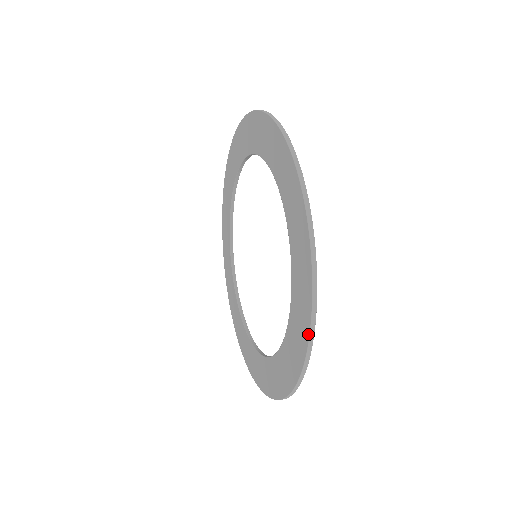
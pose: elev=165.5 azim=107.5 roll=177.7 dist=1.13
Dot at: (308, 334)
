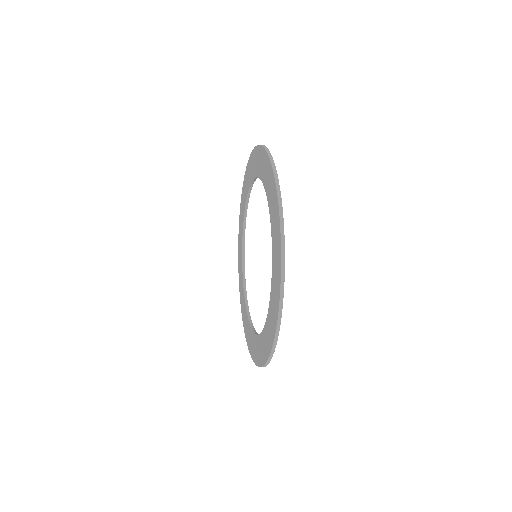
Dot at: (280, 269)
